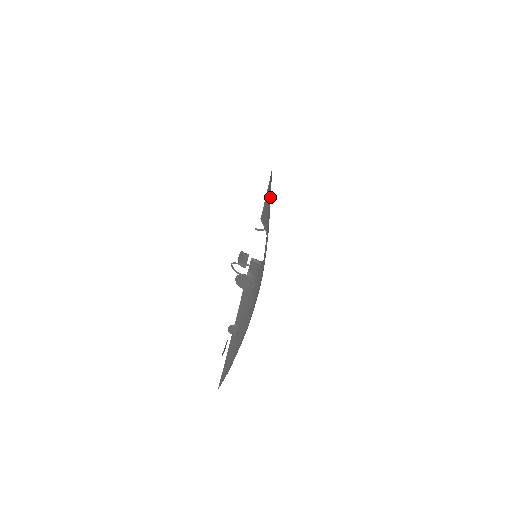
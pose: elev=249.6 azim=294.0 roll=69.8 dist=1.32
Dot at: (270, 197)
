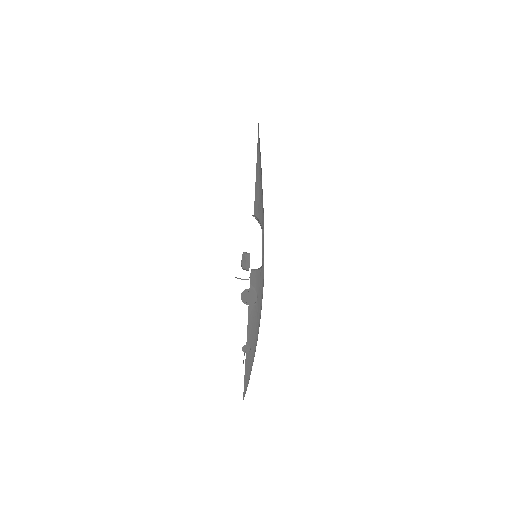
Dot at: (260, 172)
